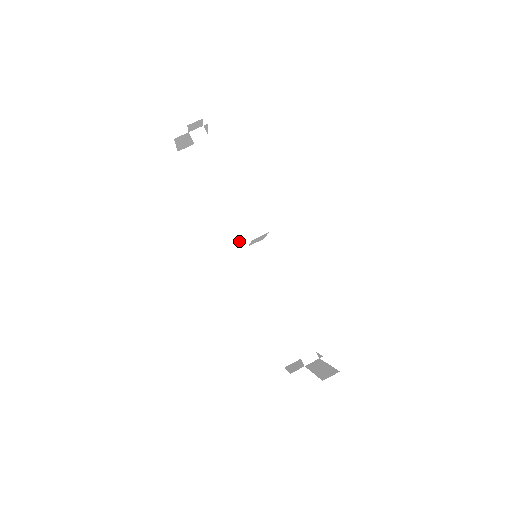
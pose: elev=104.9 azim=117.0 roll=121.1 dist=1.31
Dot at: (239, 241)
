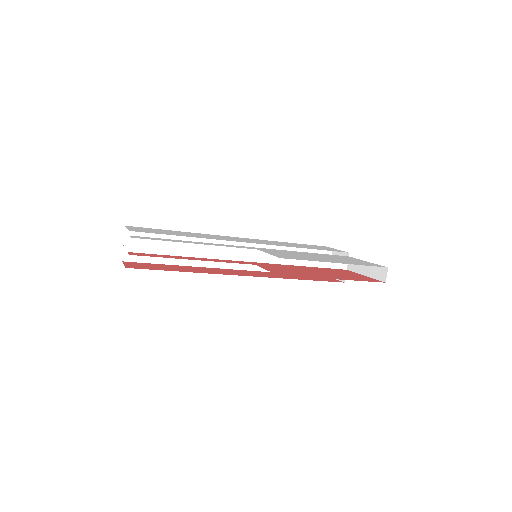
Dot at: occluded
